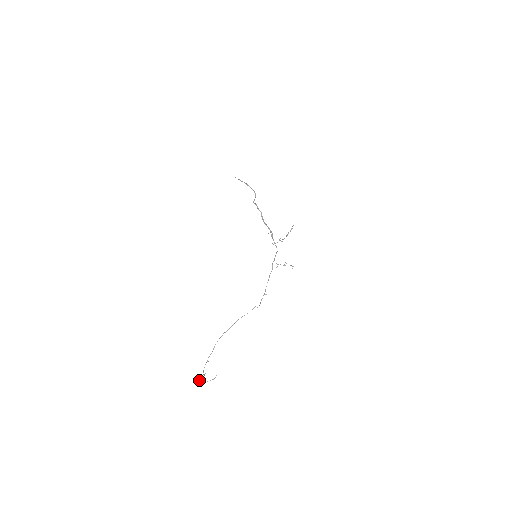
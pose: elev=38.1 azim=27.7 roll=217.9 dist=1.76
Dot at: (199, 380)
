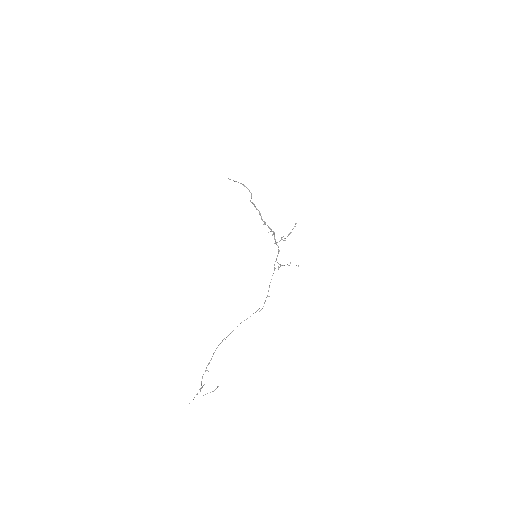
Dot at: occluded
